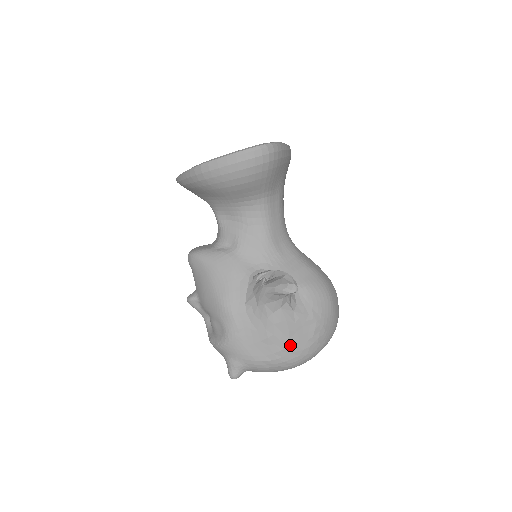
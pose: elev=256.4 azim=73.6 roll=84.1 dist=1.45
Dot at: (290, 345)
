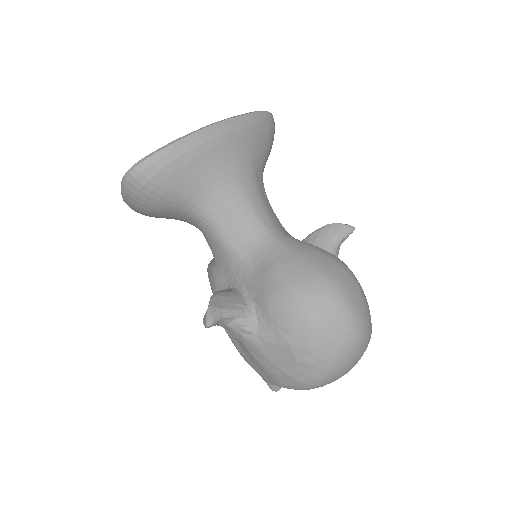
Dot at: (277, 369)
